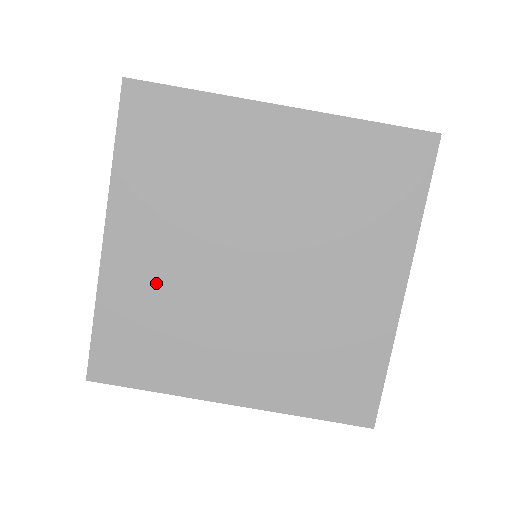
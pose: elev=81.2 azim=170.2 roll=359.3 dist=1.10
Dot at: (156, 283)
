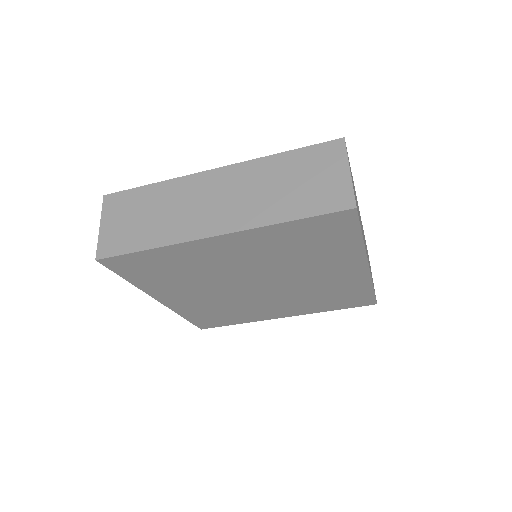
Dot at: (205, 304)
